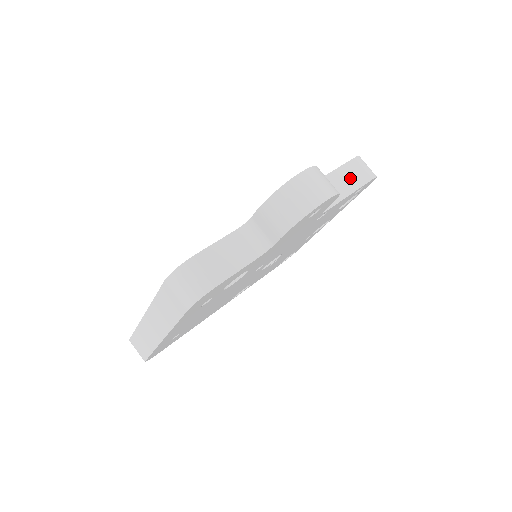
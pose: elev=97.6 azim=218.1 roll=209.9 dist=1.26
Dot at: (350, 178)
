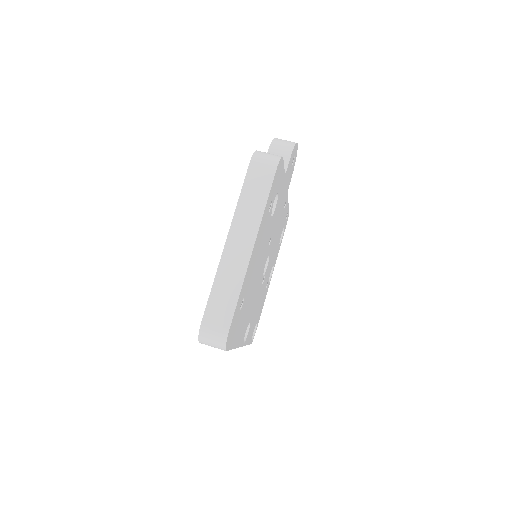
Dot at: occluded
